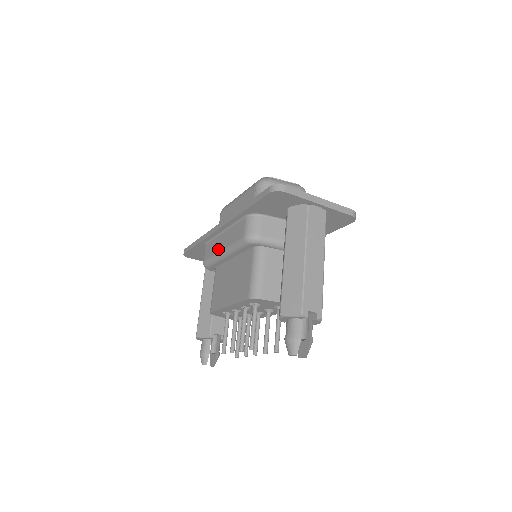
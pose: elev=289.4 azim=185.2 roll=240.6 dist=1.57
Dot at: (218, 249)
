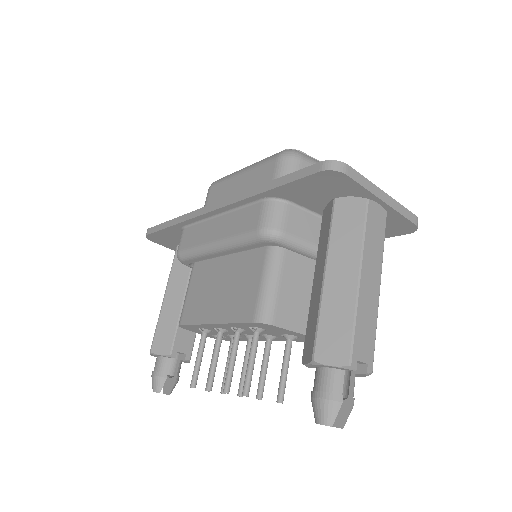
Dot at: (207, 239)
